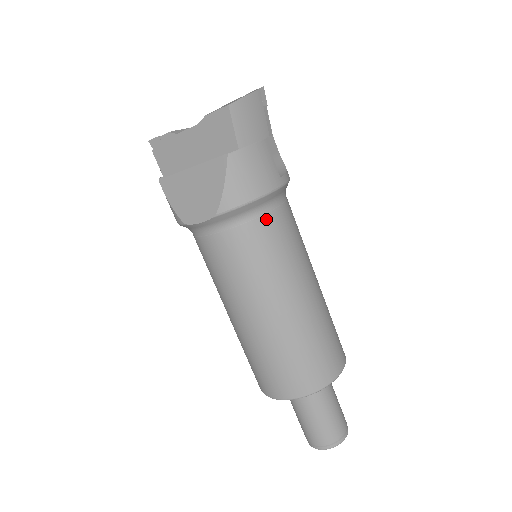
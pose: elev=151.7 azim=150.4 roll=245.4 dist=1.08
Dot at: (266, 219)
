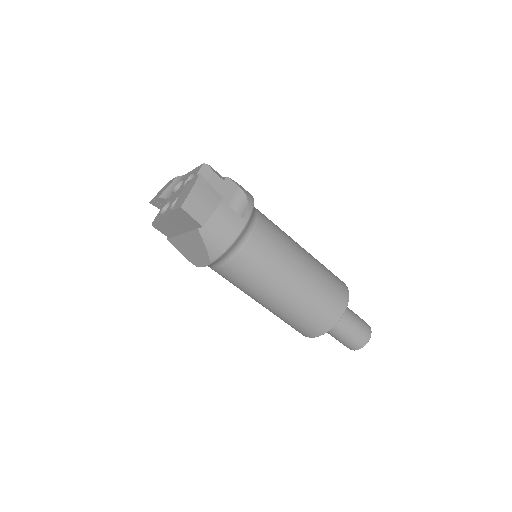
Dot at: (245, 249)
